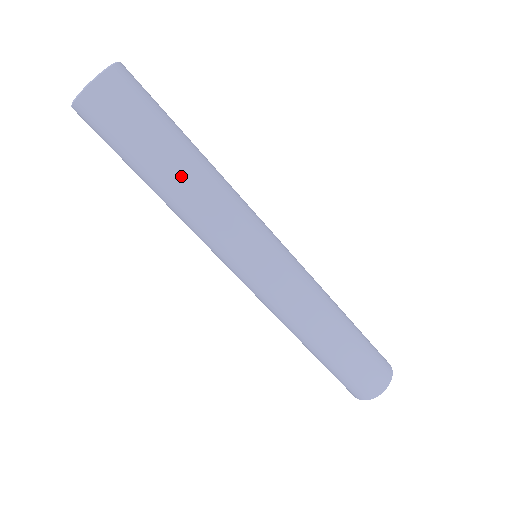
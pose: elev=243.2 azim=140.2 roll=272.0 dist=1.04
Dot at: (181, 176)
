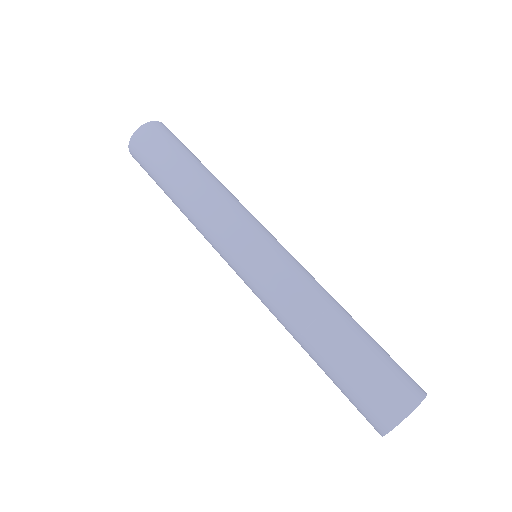
Dot at: occluded
